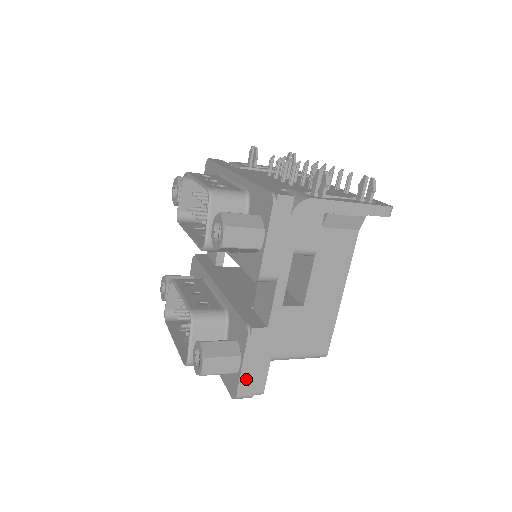
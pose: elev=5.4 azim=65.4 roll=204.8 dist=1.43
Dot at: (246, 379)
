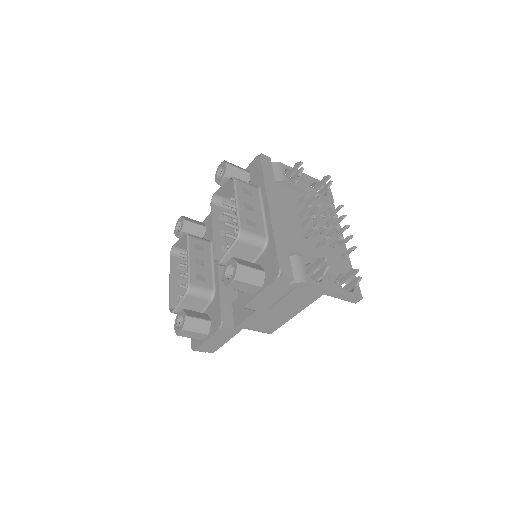
Dot at: (205, 345)
